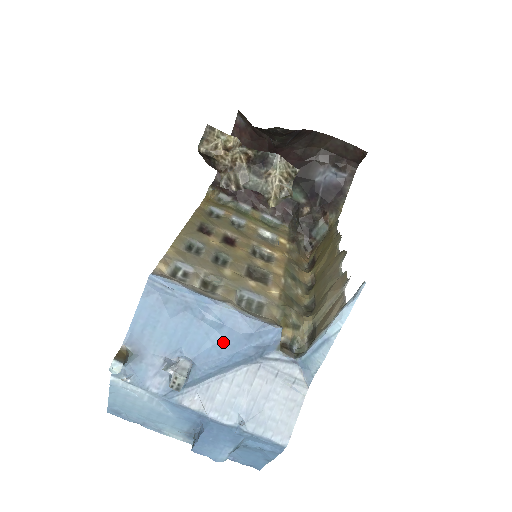
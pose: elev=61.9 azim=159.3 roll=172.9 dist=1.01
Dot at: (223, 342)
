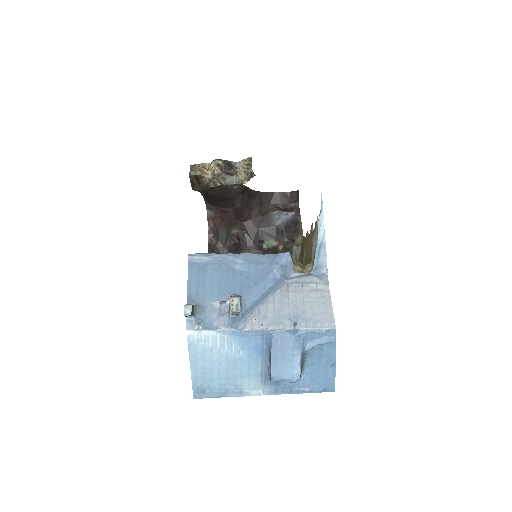
Dot at: (255, 275)
